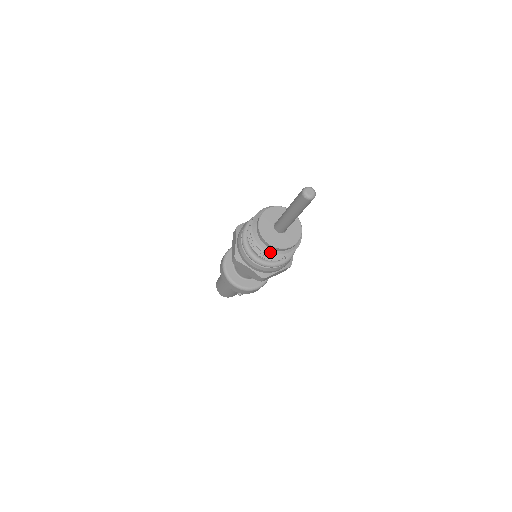
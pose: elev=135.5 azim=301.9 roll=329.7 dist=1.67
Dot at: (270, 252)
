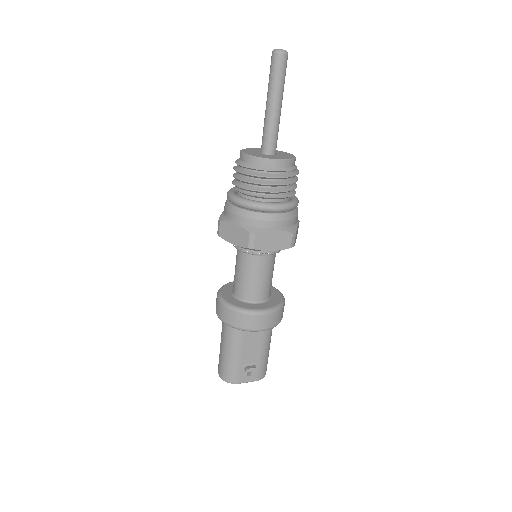
Dot at: (252, 169)
